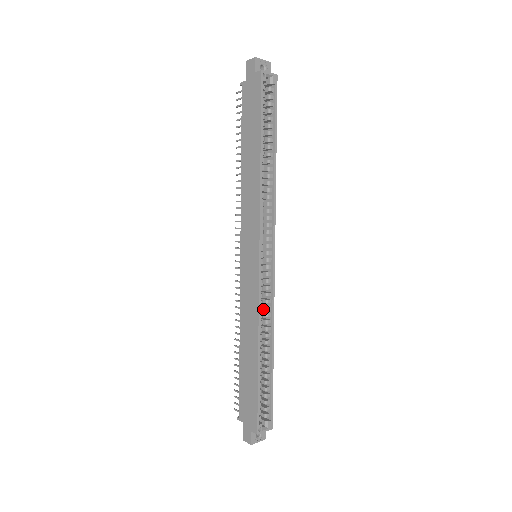
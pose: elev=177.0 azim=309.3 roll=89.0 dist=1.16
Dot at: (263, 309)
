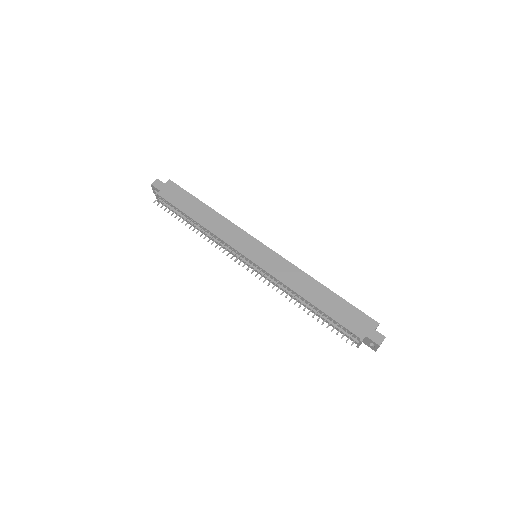
Dot at: occluded
